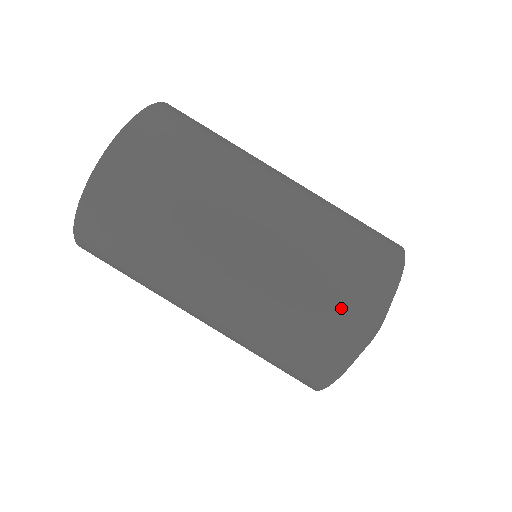
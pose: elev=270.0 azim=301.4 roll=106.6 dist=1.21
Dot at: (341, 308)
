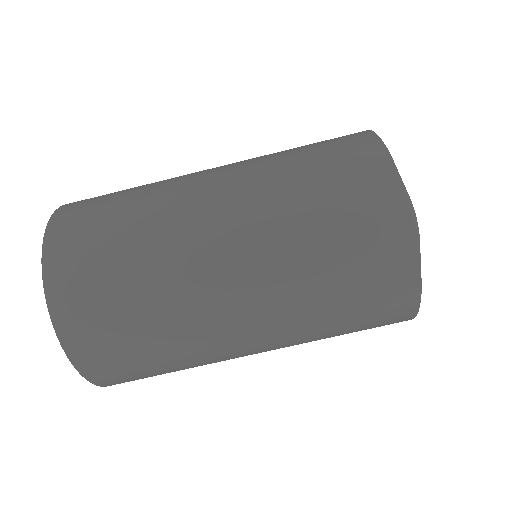
Dot at: (372, 275)
